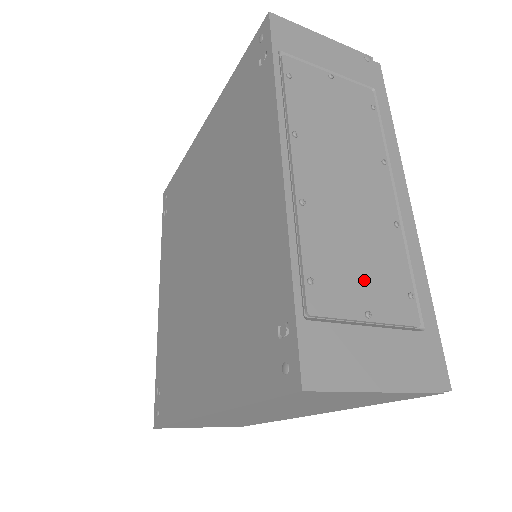
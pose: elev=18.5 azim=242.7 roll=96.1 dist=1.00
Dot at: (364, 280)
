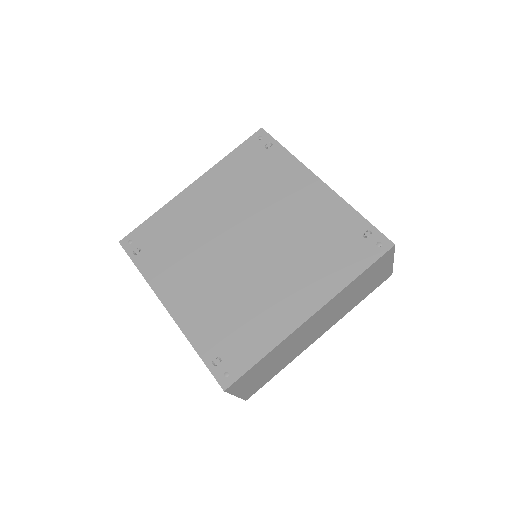
Dot at: occluded
